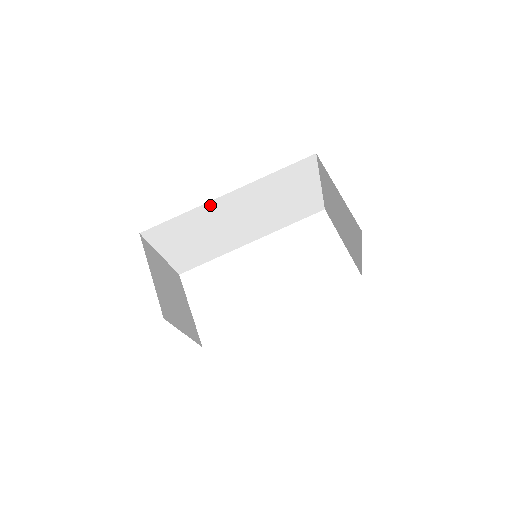
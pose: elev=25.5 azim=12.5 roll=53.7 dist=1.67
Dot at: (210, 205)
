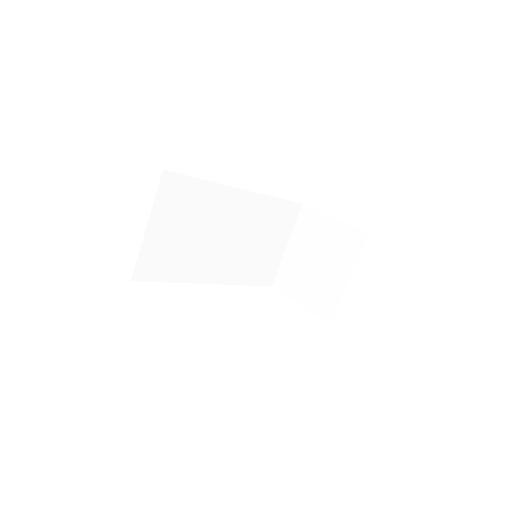
Dot at: (226, 191)
